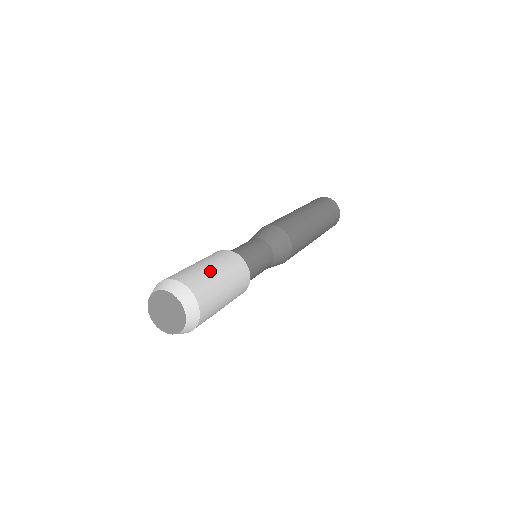
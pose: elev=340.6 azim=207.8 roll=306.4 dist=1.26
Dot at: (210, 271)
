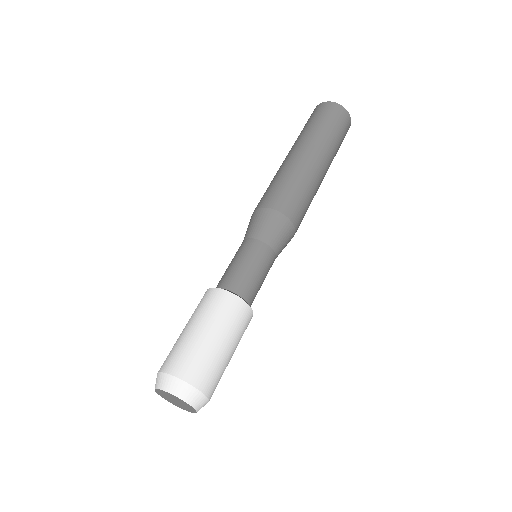
Dot at: (210, 344)
